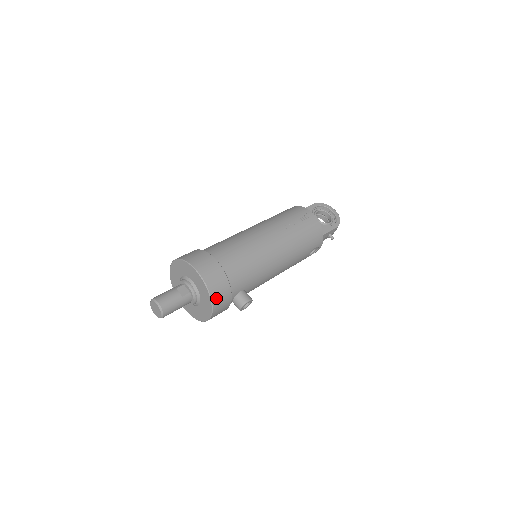
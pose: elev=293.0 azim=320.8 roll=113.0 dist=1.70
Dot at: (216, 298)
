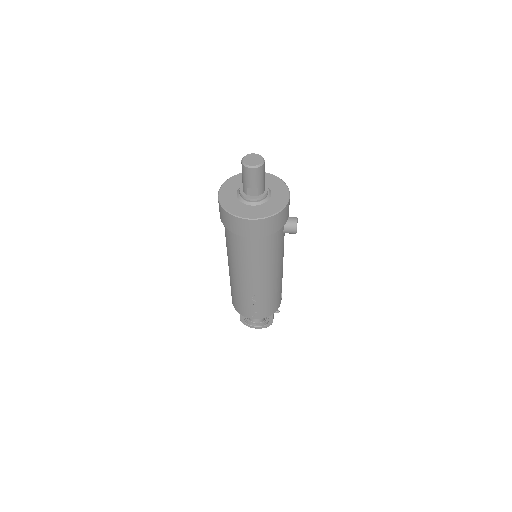
Dot at: occluded
